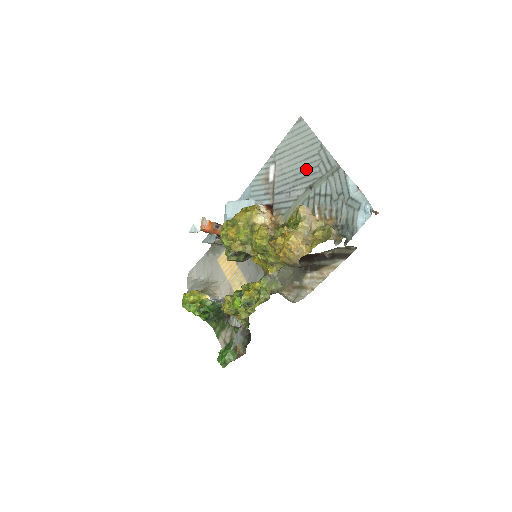
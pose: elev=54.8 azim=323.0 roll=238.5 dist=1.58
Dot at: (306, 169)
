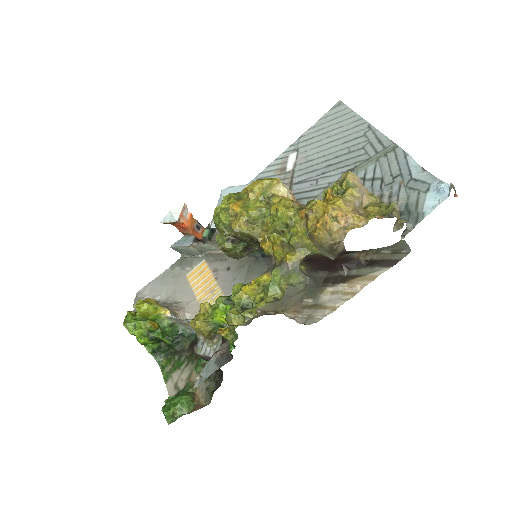
Dot at: (344, 153)
